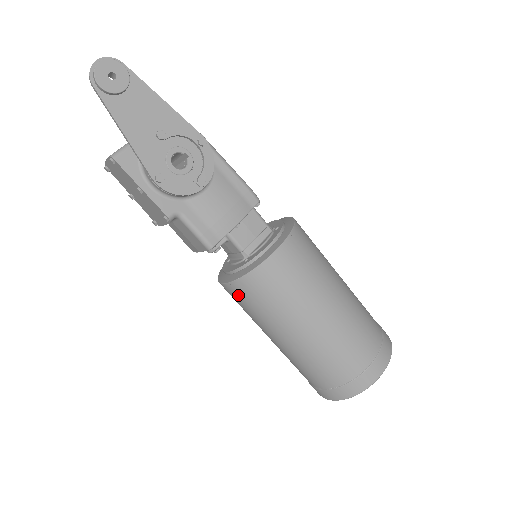
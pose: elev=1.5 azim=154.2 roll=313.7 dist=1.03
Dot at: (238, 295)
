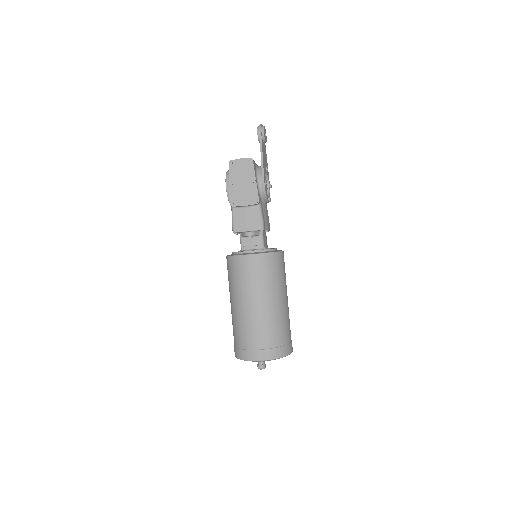
Dot at: (257, 264)
